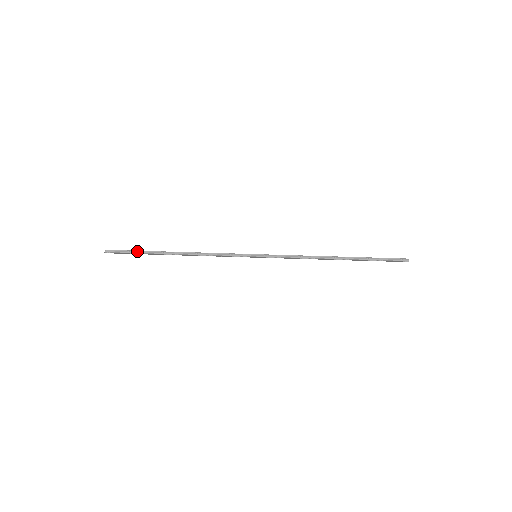
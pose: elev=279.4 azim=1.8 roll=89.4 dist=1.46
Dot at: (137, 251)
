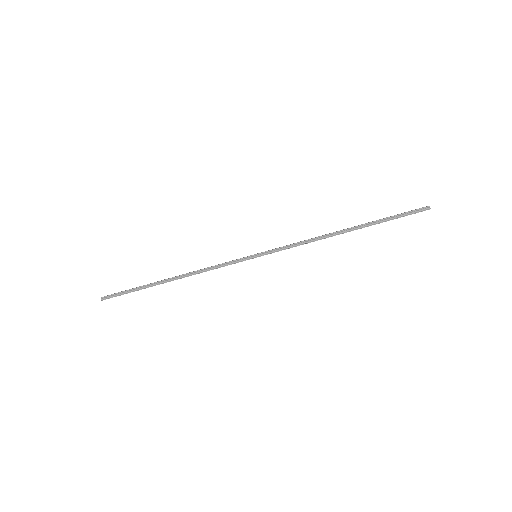
Dot at: (132, 289)
